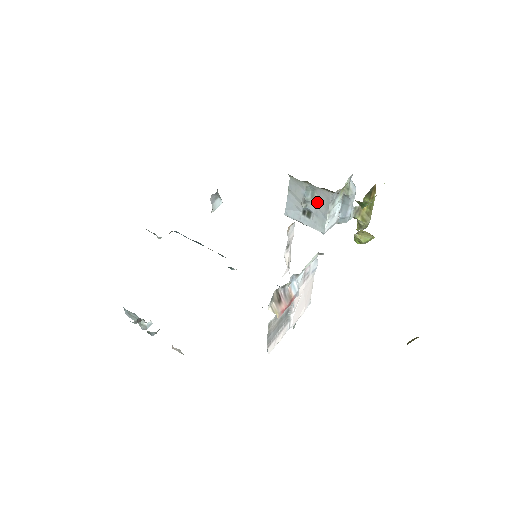
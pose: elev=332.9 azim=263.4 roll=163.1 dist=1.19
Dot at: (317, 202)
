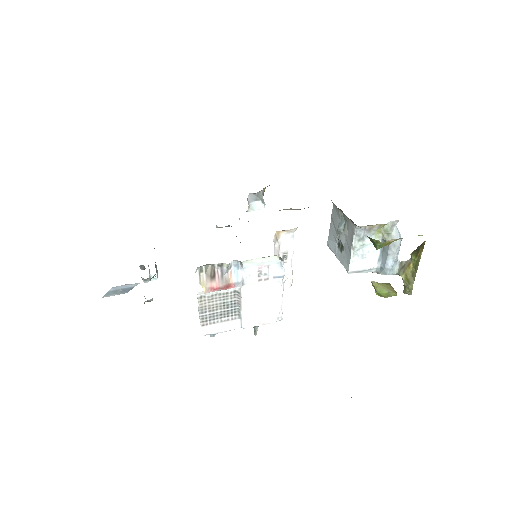
Dot at: (346, 234)
